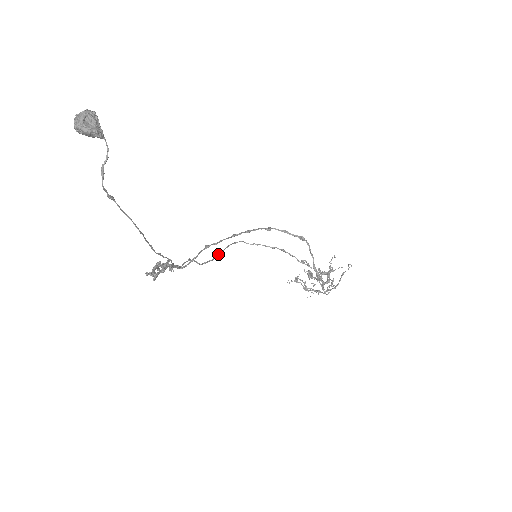
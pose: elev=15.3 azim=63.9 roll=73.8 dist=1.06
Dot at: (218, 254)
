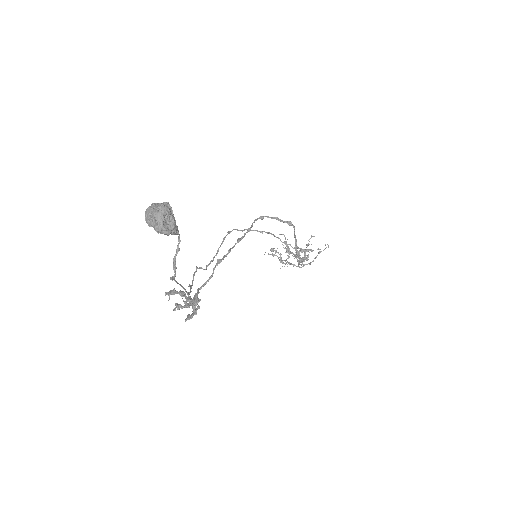
Dot at: (217, 251)
